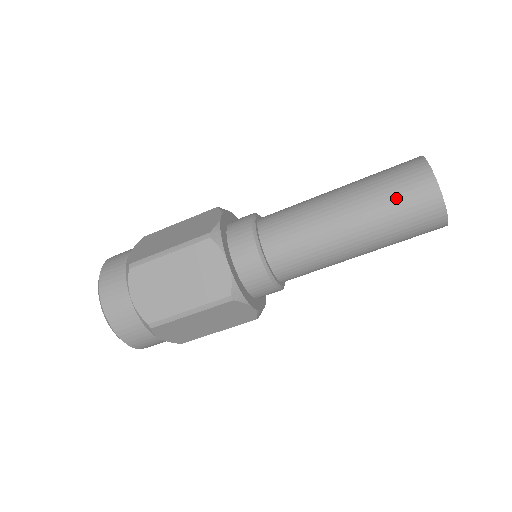
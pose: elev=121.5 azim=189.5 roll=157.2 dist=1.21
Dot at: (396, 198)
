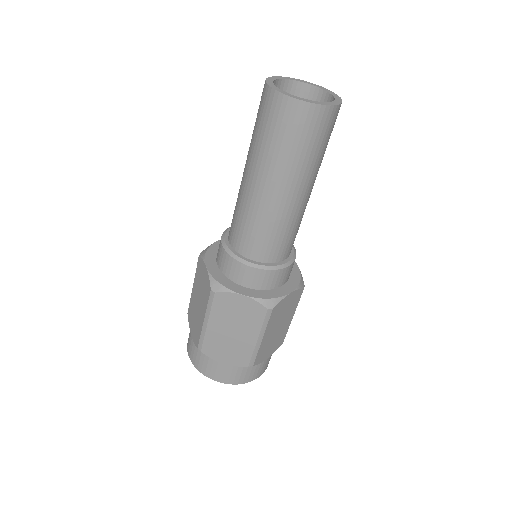
Dot at: (256, 124)
